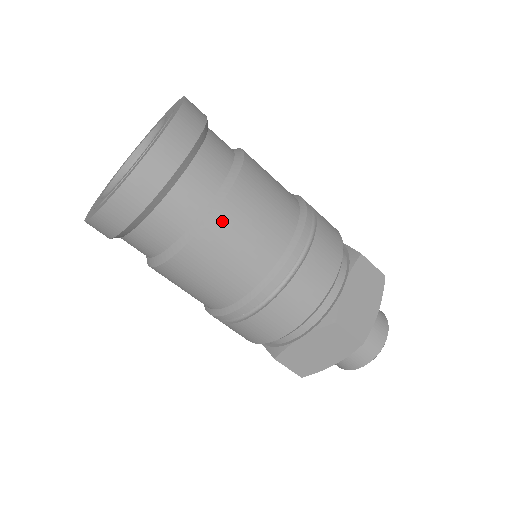
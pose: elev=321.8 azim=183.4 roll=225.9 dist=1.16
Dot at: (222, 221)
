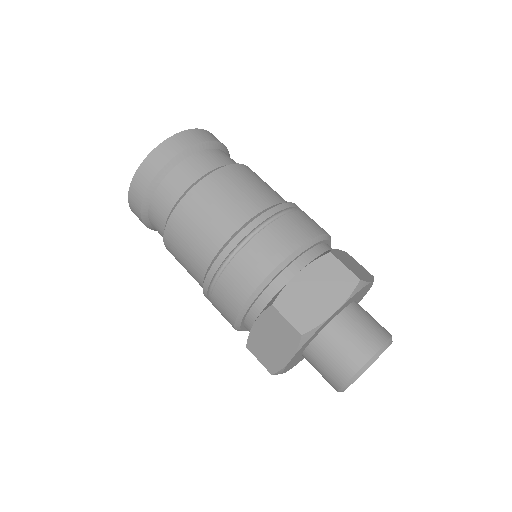
Dot at: (187, 205)
